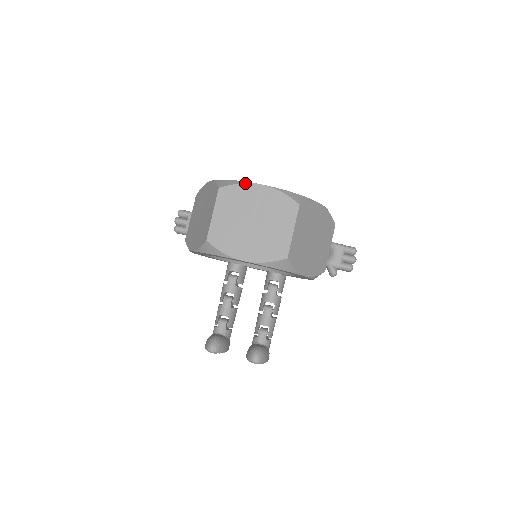
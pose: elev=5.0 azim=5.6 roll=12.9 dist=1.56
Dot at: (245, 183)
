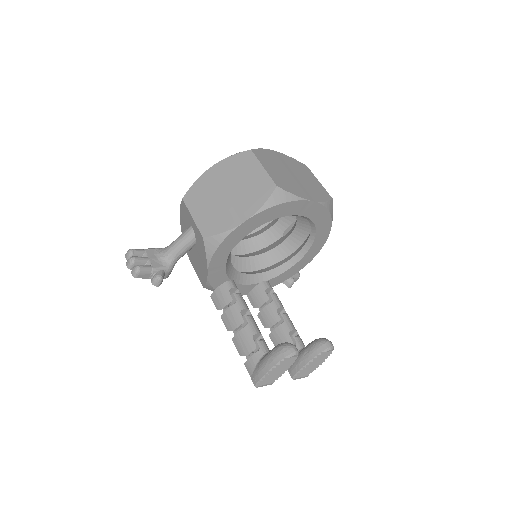
Dot at: (265, 149)
